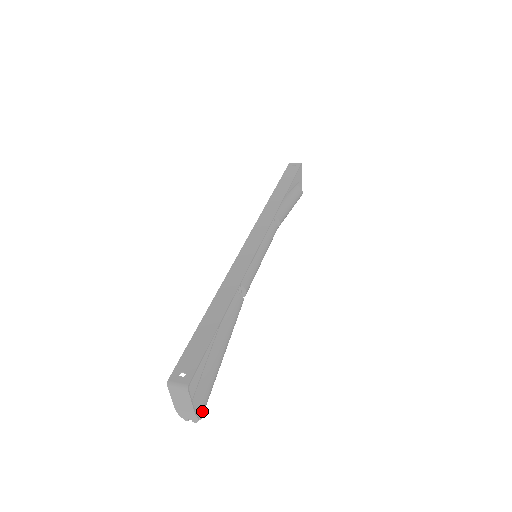
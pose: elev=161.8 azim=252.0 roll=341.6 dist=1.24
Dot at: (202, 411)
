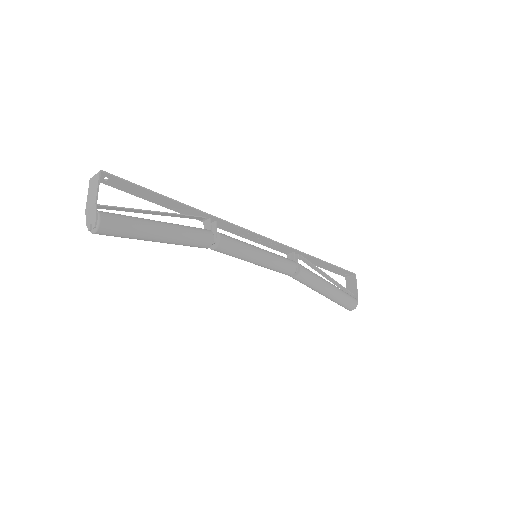
Dot at: (105, 217)
